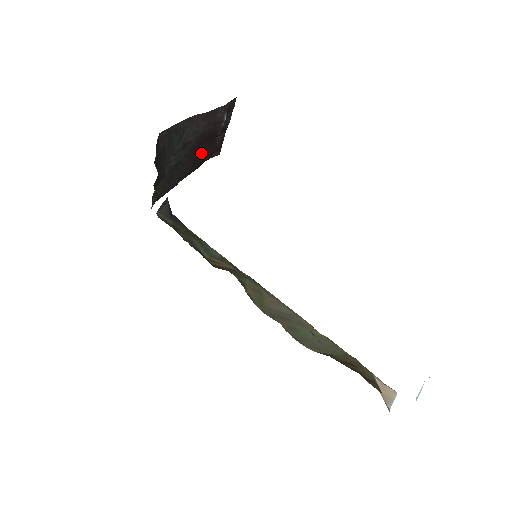
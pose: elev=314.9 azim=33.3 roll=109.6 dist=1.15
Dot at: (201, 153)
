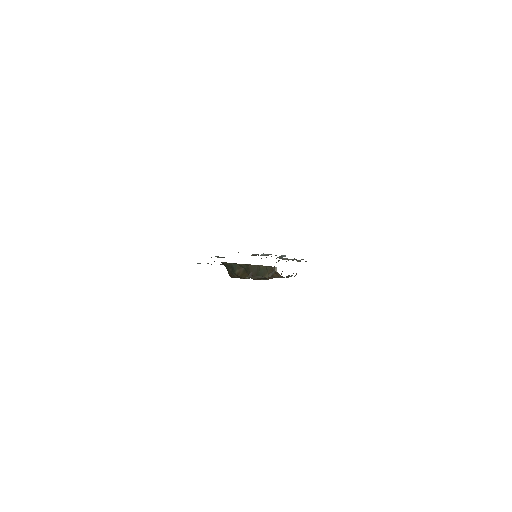
Dot at: occluded
